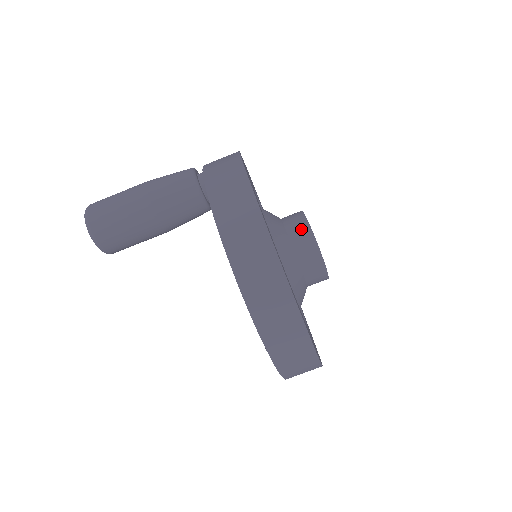
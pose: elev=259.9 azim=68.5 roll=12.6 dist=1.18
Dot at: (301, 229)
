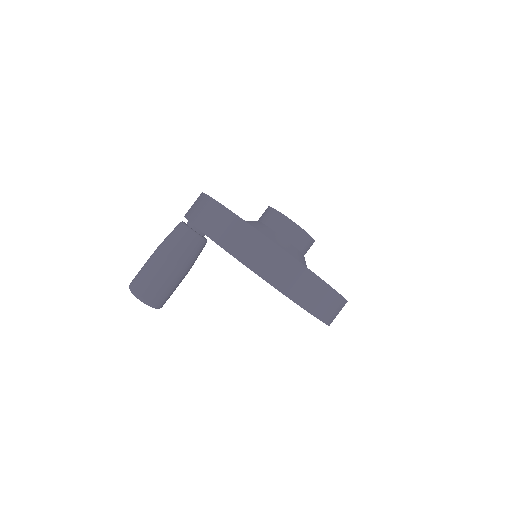
Dot at: (268, 213)
